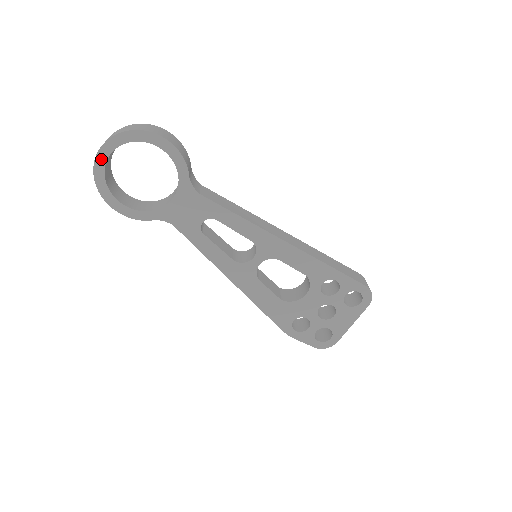
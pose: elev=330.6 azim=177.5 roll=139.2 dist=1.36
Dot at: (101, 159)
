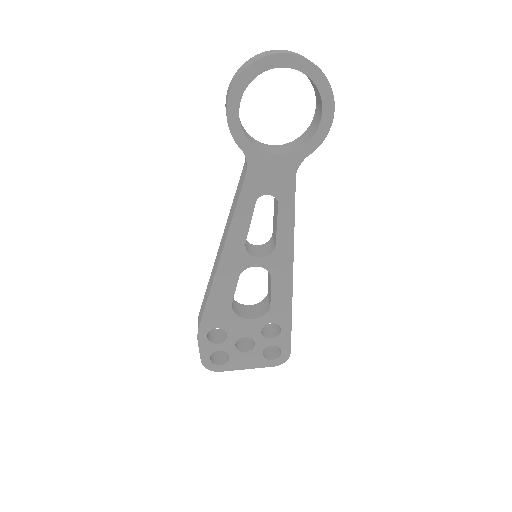
Dot at: (278, 60)
